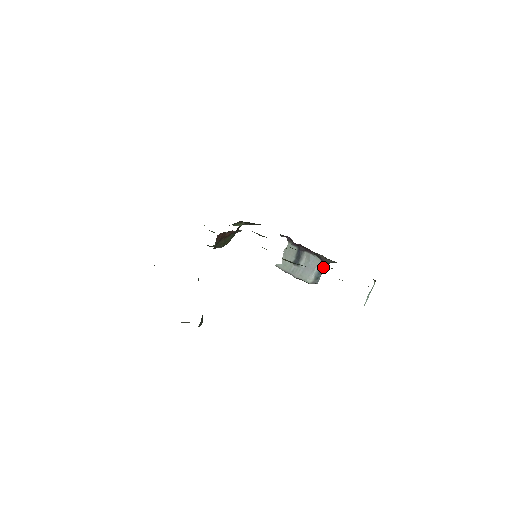
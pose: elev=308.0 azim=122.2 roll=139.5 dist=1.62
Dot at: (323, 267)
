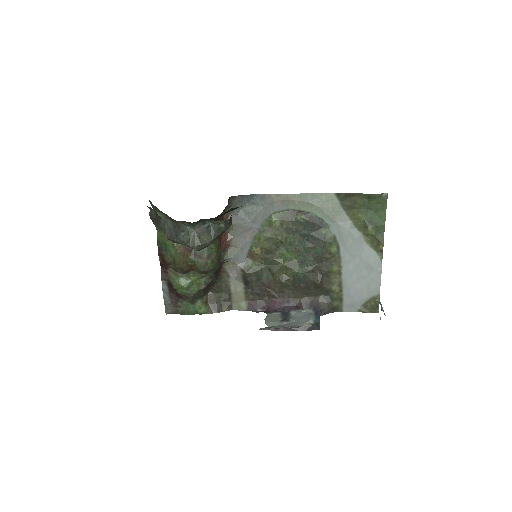
Dot at: (318, 315)
